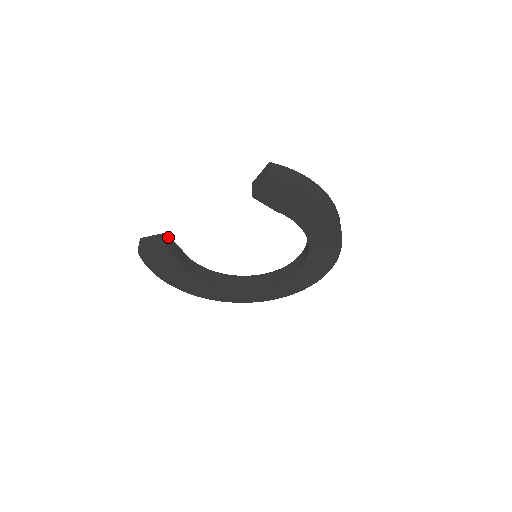
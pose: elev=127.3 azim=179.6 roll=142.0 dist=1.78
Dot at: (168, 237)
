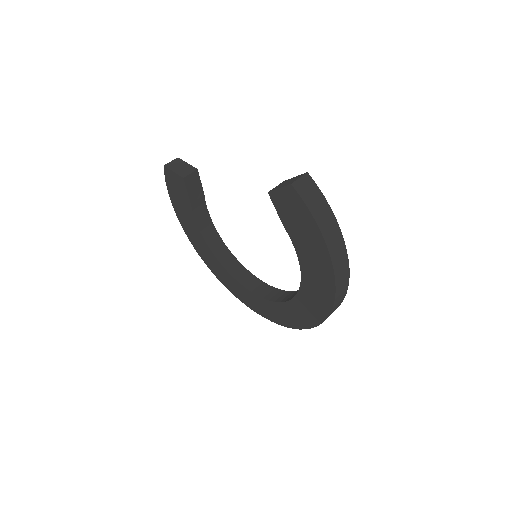
Dot at: (198, 175)
